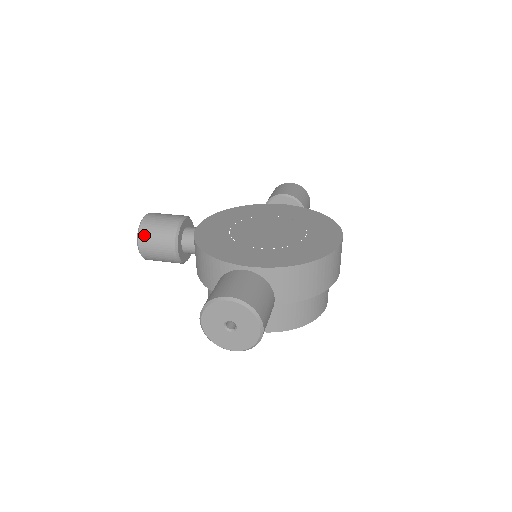
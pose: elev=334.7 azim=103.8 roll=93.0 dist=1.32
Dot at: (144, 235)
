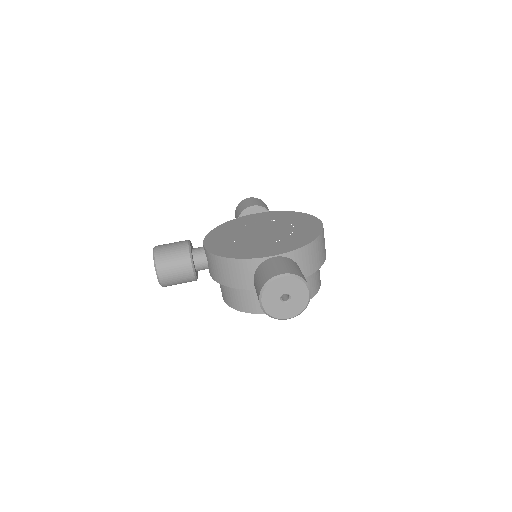
Dot at: (161, 264)
